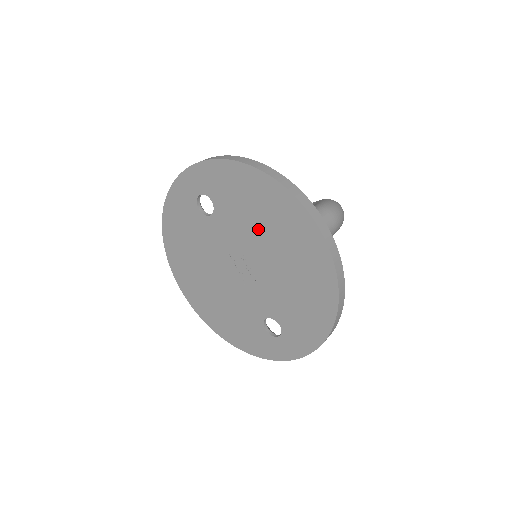
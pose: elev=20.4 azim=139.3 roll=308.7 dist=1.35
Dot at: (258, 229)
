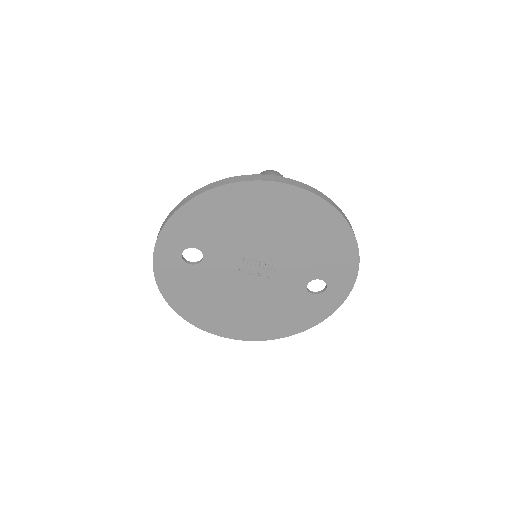
Dot at: (246, 231)
